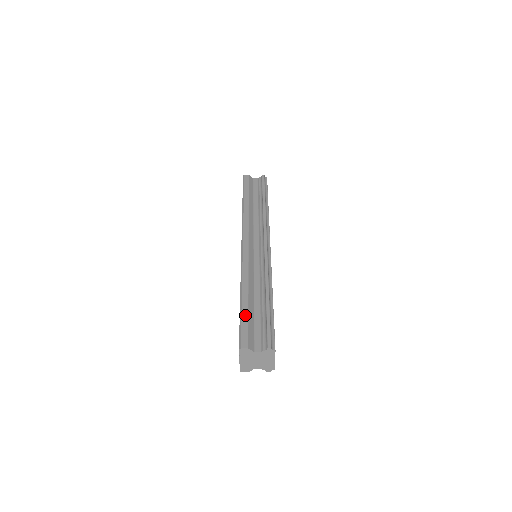
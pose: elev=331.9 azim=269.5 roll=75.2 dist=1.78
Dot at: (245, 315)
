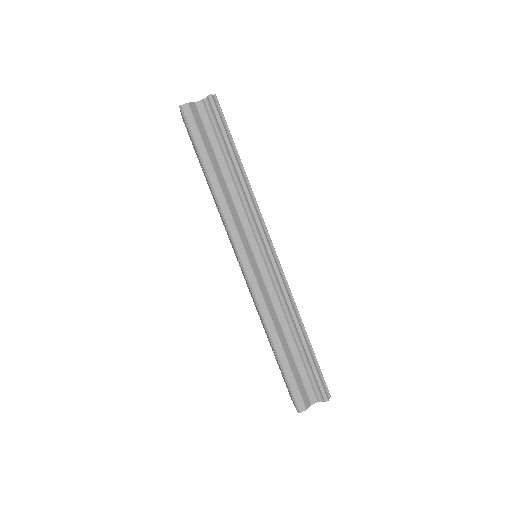
Dot at: (289, 372)
